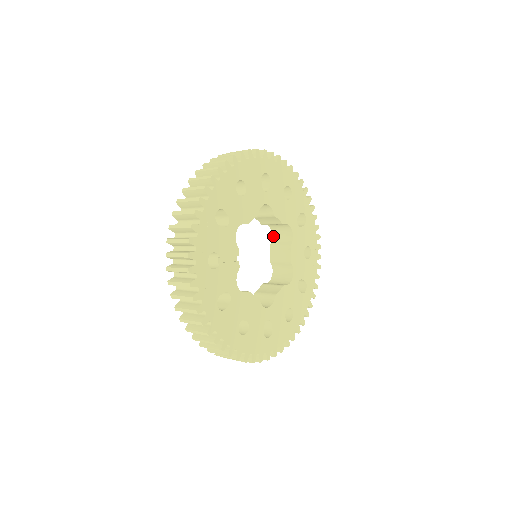
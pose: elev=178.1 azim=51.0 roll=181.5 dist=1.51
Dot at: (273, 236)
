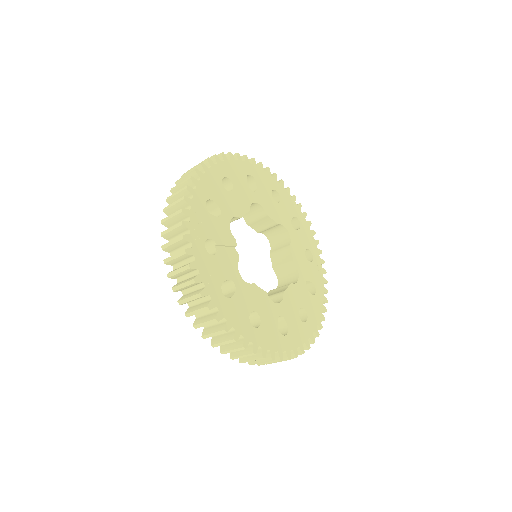
Dot at: (271, 245)
